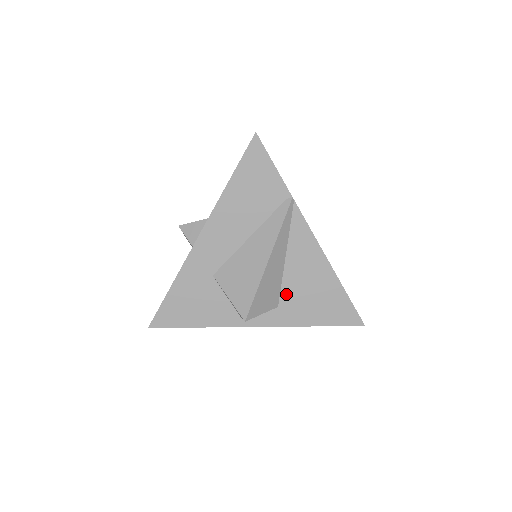
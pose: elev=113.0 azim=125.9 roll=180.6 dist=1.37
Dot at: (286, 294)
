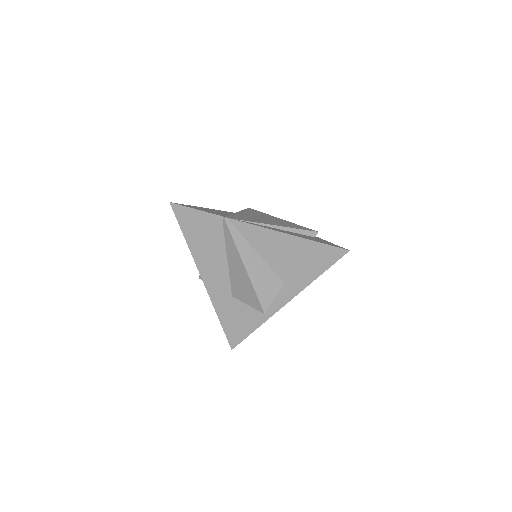
Dot at: (281, 273)
